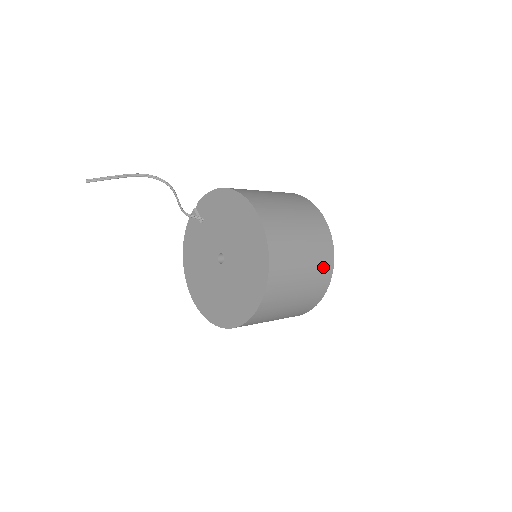
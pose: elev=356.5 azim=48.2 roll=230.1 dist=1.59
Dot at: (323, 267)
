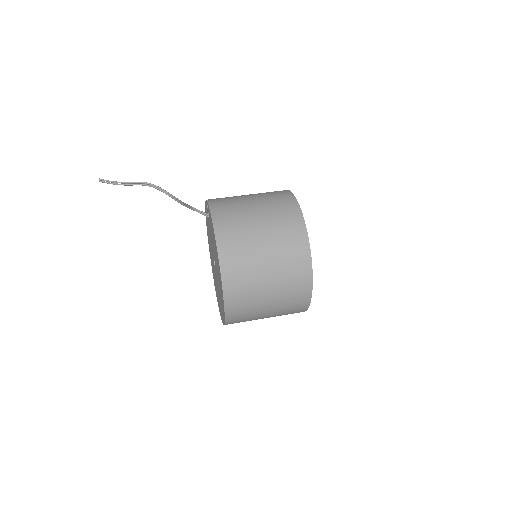
Dot at: (294, 310)
